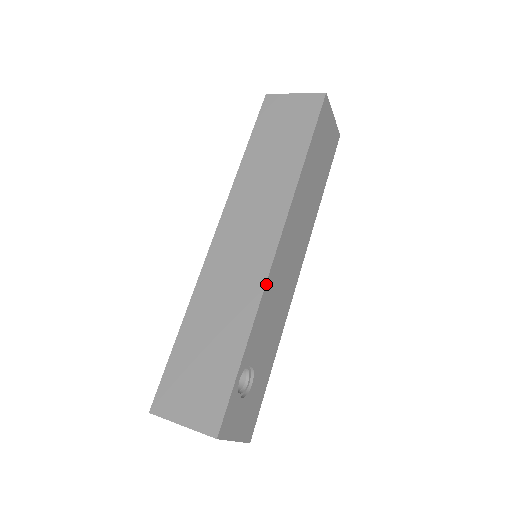
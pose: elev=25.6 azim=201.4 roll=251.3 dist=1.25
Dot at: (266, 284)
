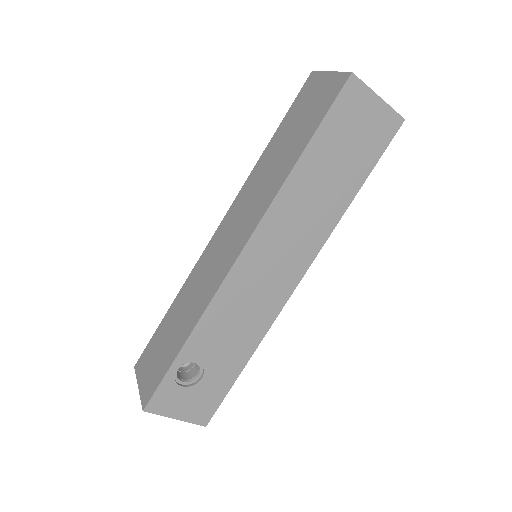
Dot at: (218, 292)
